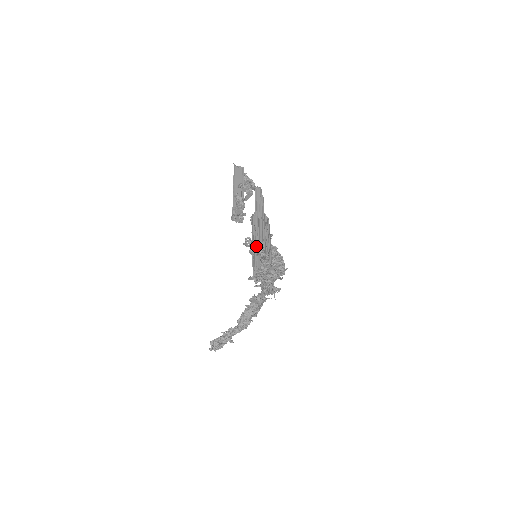
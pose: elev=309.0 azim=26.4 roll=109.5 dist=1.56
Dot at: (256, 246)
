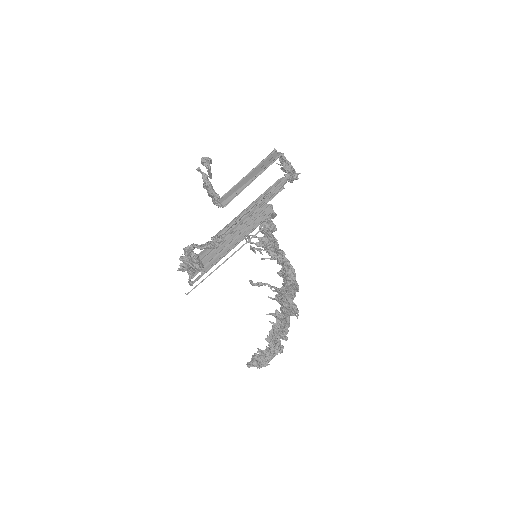
Dot at: (216, 234)
